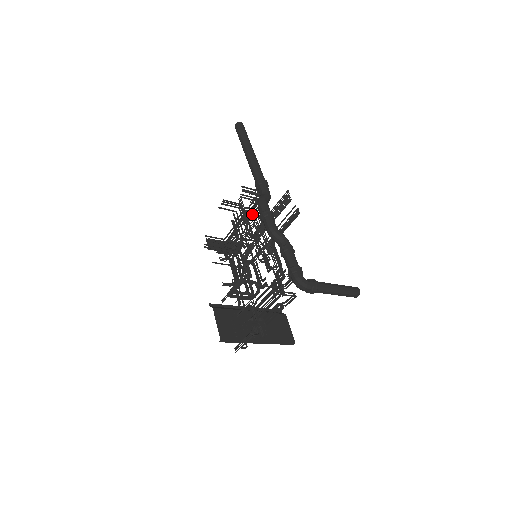
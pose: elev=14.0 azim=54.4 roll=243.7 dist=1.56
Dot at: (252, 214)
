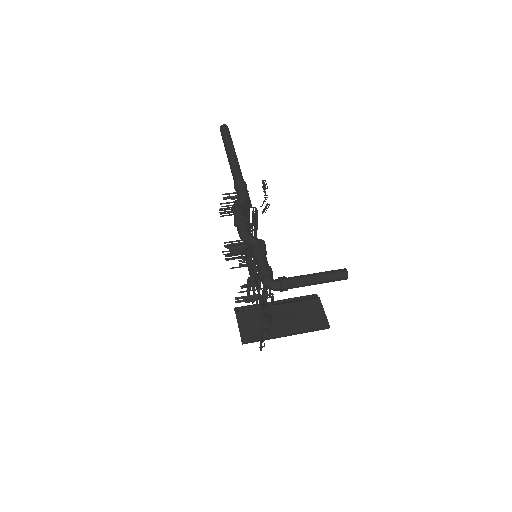
Dot at: occluded
